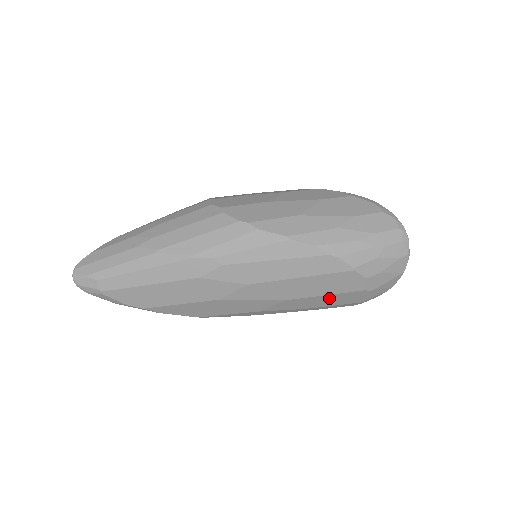
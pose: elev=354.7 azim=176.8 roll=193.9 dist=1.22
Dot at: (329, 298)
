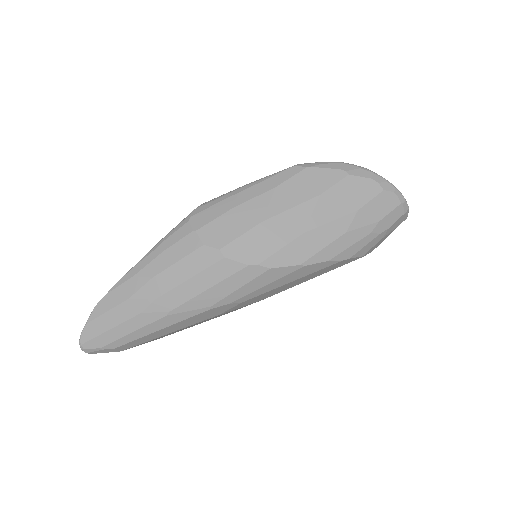
Dot at: occluded
